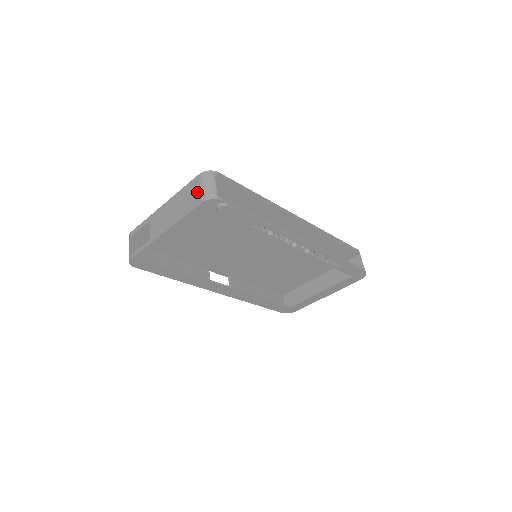
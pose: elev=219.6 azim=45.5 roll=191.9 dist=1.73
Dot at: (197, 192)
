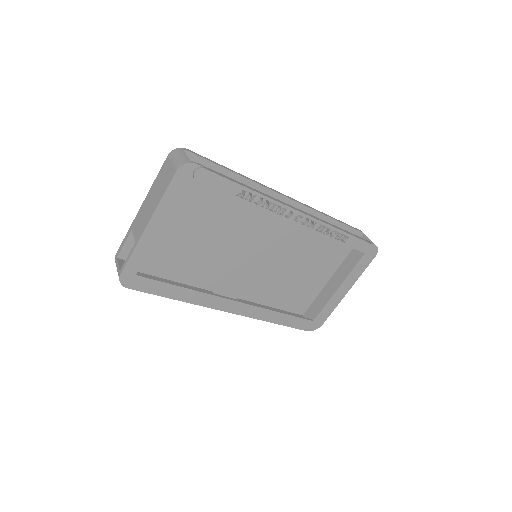
Dot at: (169, 168)
